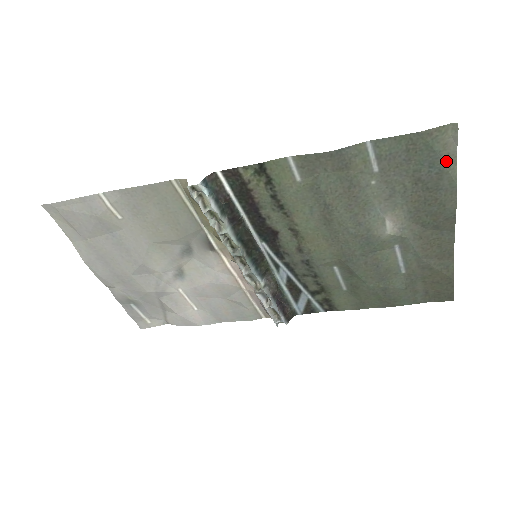
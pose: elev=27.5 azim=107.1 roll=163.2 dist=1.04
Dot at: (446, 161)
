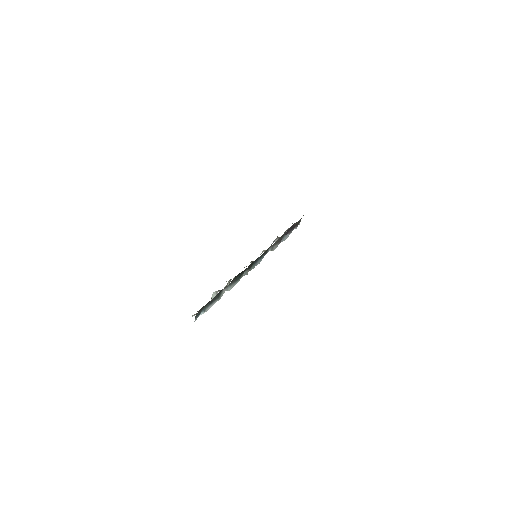
Dot at: occluded
